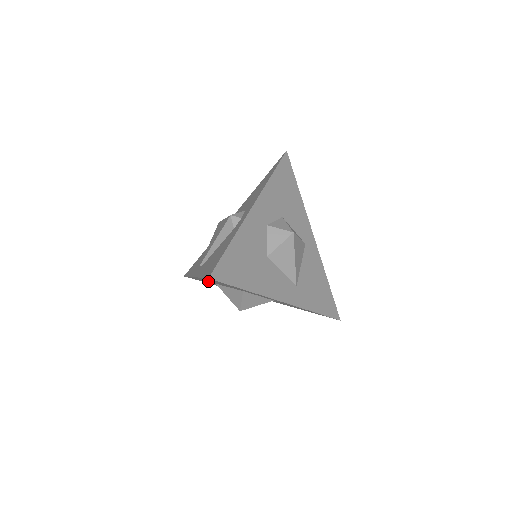
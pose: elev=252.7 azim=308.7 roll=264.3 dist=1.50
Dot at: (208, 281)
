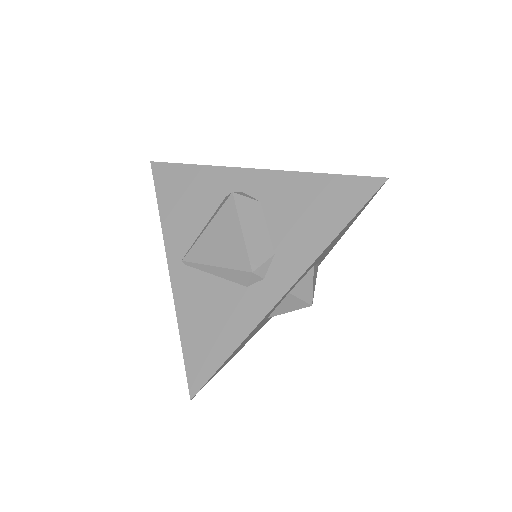
Dot at: occluded
